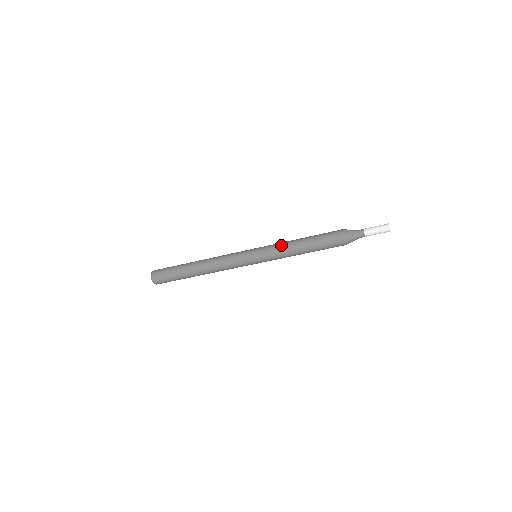
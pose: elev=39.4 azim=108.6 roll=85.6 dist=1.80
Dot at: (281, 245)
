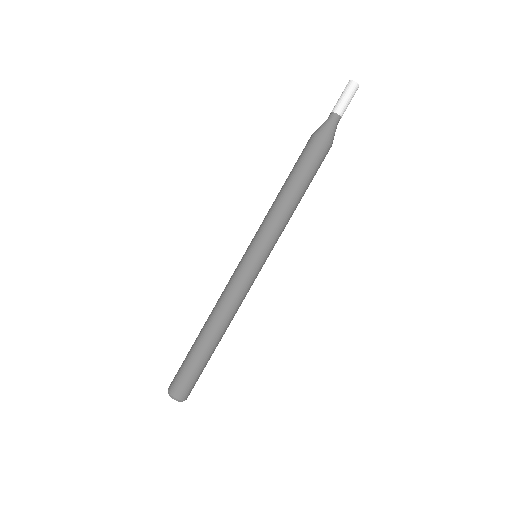
Dot at: occluded
